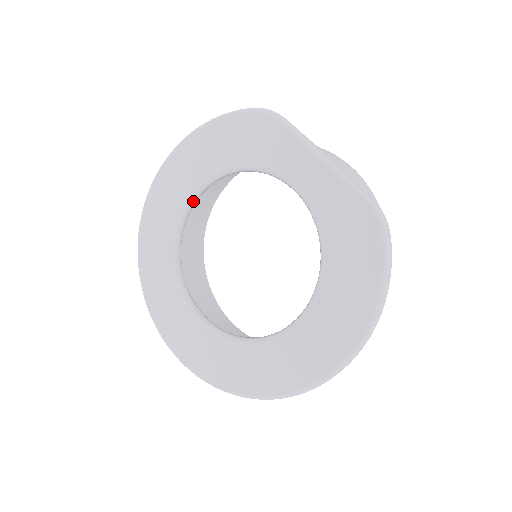
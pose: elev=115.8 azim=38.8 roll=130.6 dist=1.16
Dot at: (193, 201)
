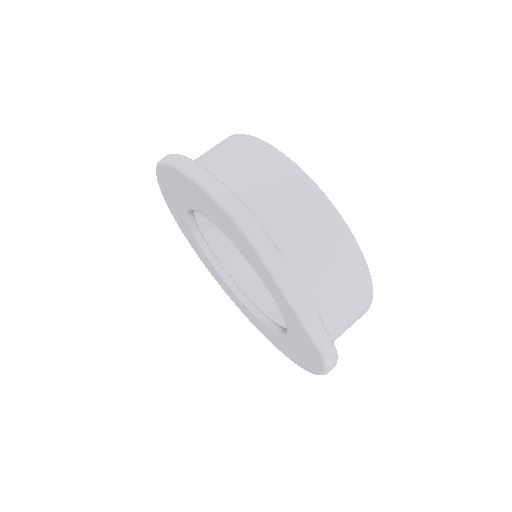
Dot at: occluded
